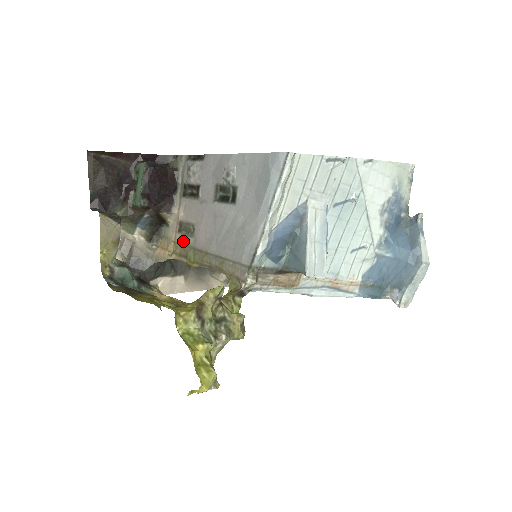
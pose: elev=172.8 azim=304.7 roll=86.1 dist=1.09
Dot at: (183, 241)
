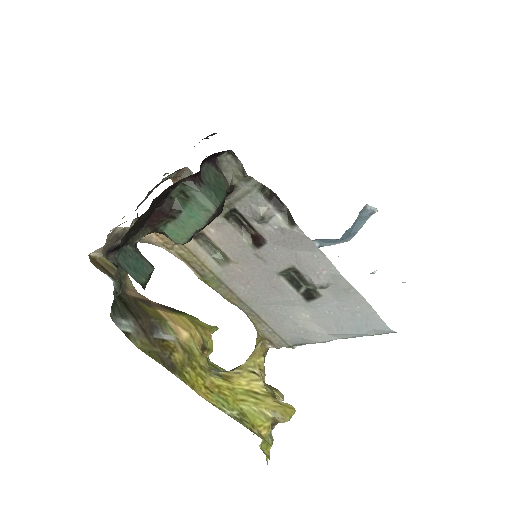
Dot at: (201, 257)
